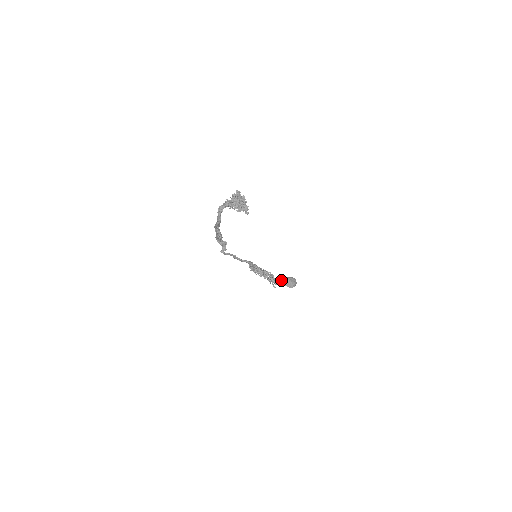
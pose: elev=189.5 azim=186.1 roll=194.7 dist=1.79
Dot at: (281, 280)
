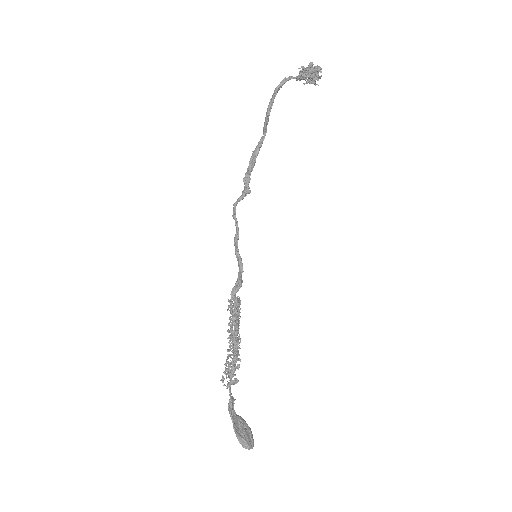
Dot at: occluded
